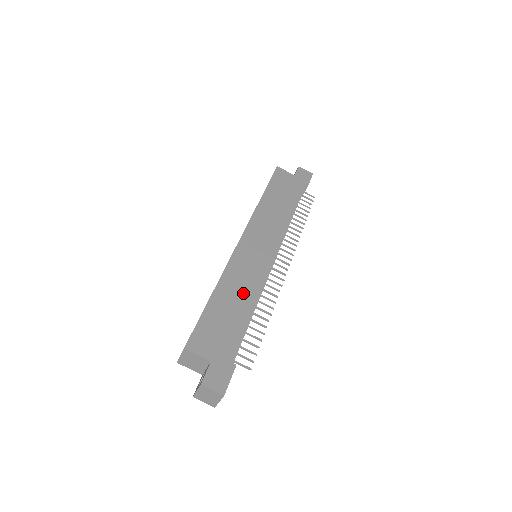
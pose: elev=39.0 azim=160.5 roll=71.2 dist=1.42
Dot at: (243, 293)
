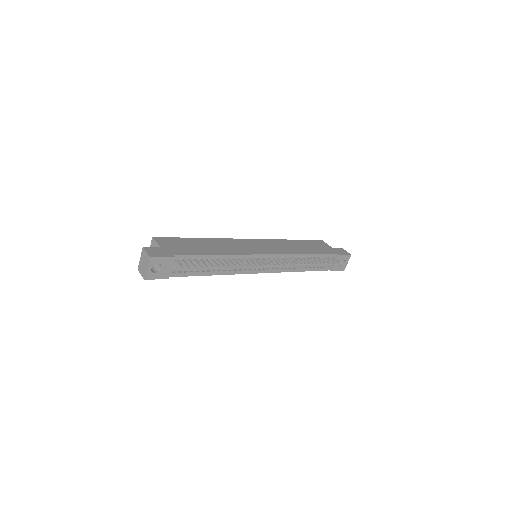
Dot at: (220, 248)
